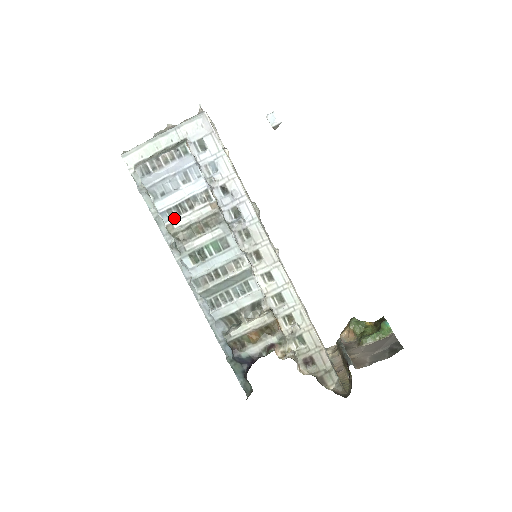
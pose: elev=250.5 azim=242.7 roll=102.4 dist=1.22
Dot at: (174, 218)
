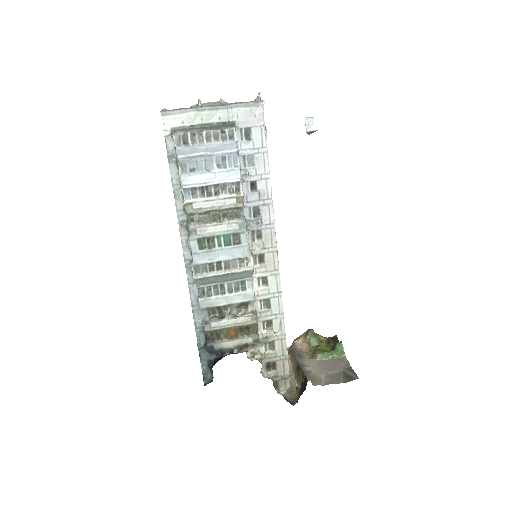
Dot at: (196, 198)
